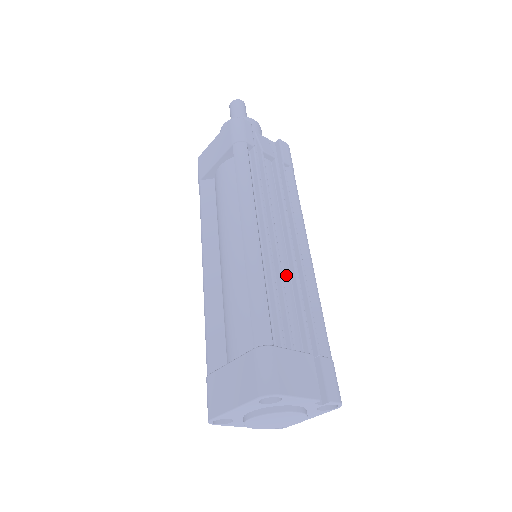
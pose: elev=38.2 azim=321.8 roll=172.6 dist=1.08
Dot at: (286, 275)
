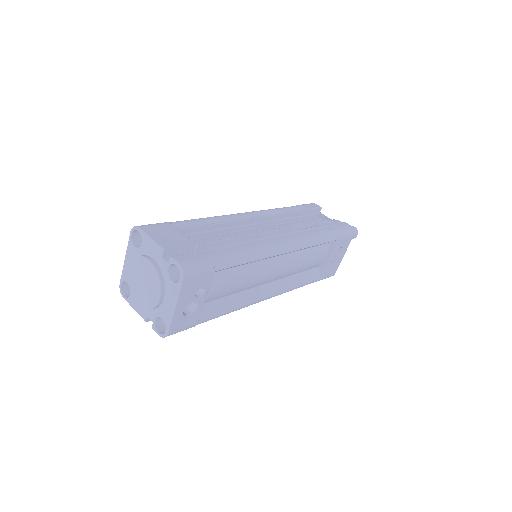
Dot at: occluded
